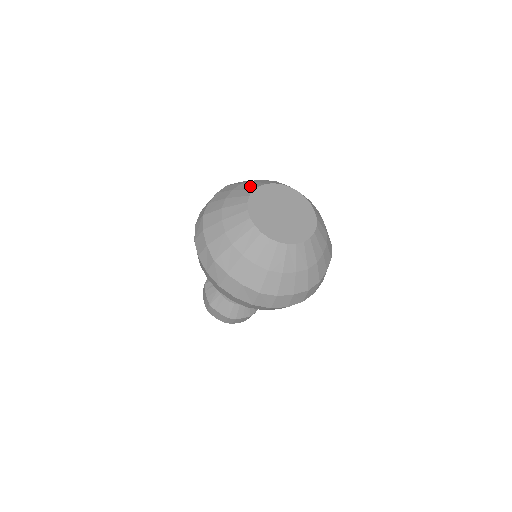
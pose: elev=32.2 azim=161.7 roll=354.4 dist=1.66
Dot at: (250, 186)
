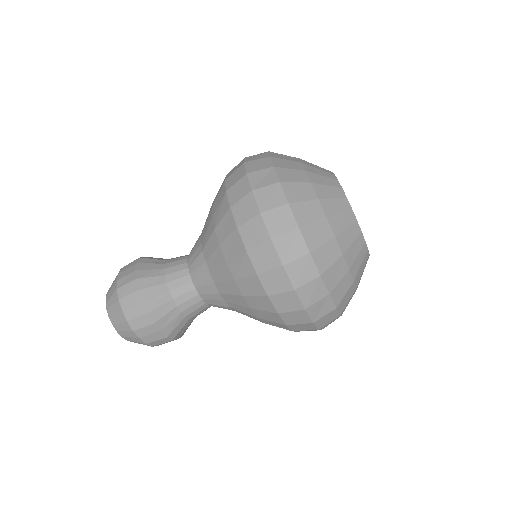
Dot at: occluded
